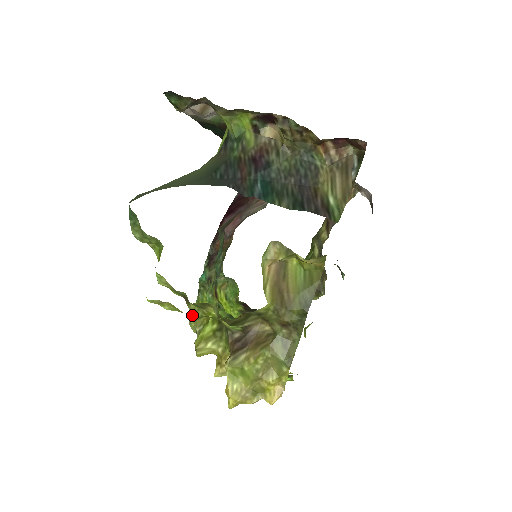
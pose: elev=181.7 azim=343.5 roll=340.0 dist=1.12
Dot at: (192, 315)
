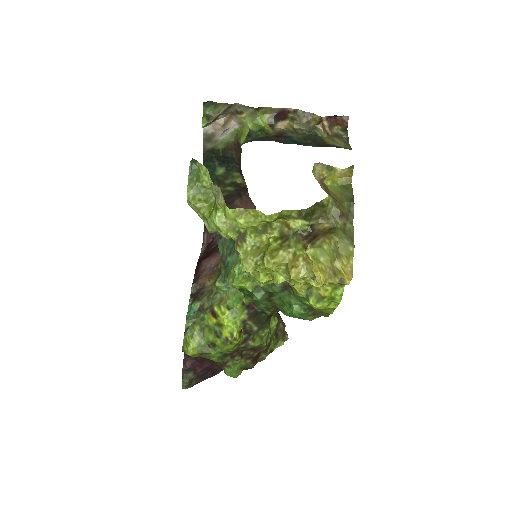
Dot at: (247, 253)
